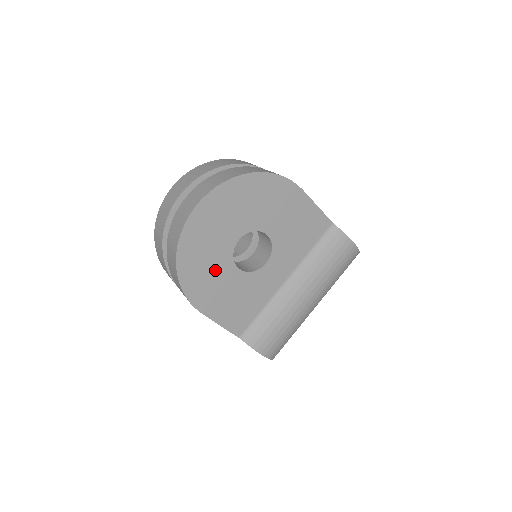
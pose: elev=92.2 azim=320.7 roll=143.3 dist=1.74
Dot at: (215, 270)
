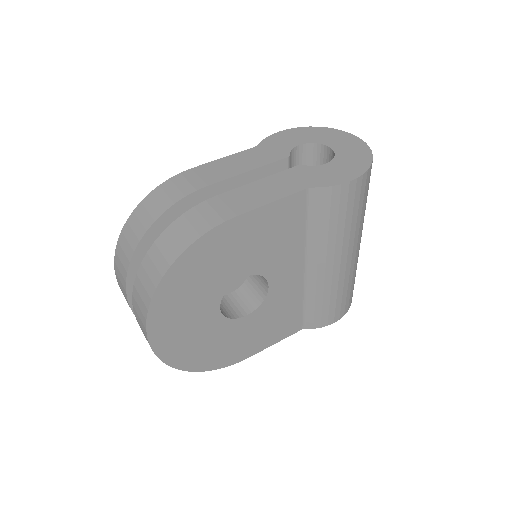
Dot at: (226, 338)
